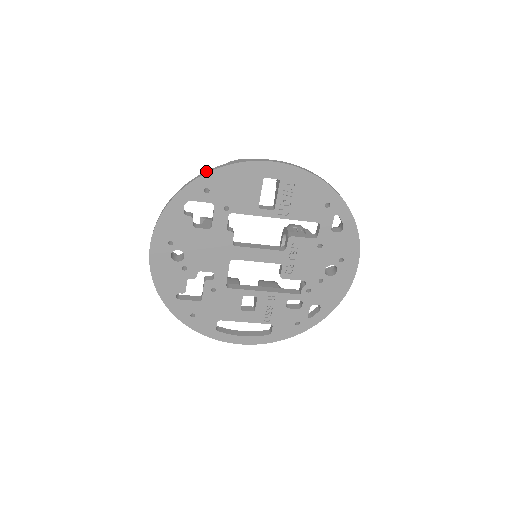
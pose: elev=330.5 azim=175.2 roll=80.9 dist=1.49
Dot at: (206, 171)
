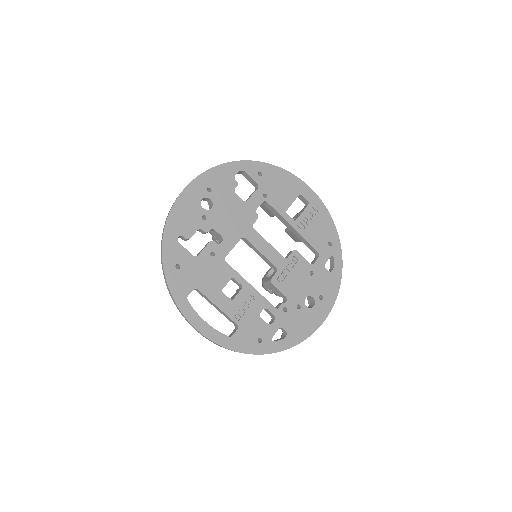
Dot at: (266, 164)
